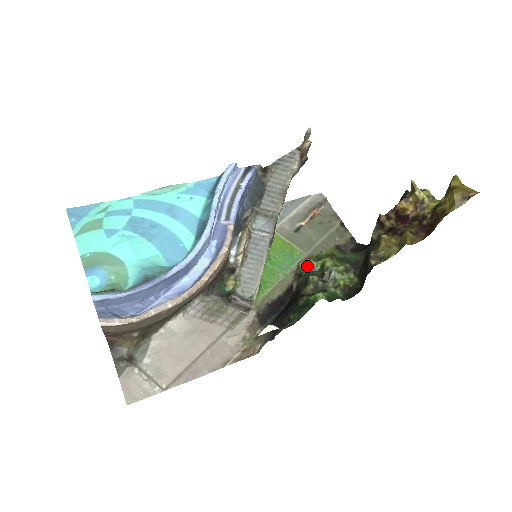
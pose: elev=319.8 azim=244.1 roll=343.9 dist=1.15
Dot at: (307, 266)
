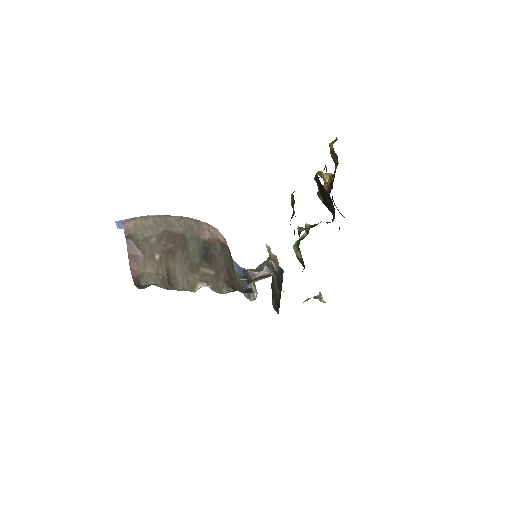
Dot at: (298, 241)
